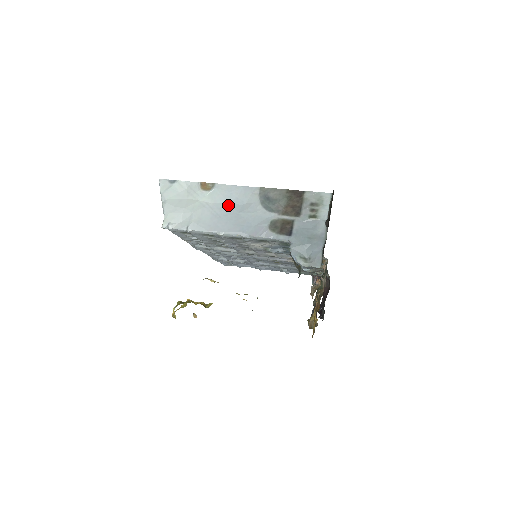
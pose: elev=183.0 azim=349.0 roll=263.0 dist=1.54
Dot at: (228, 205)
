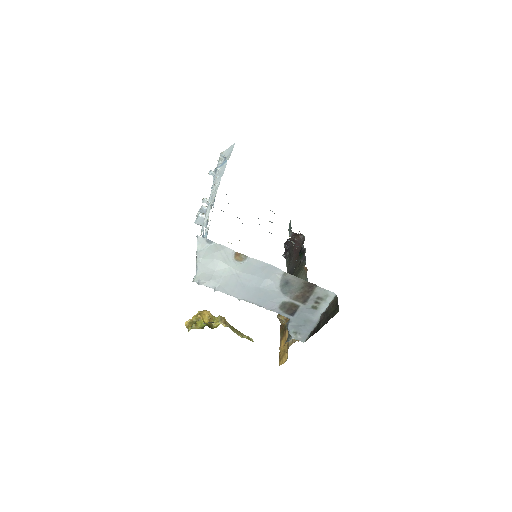
Dot at: (253, 278)
